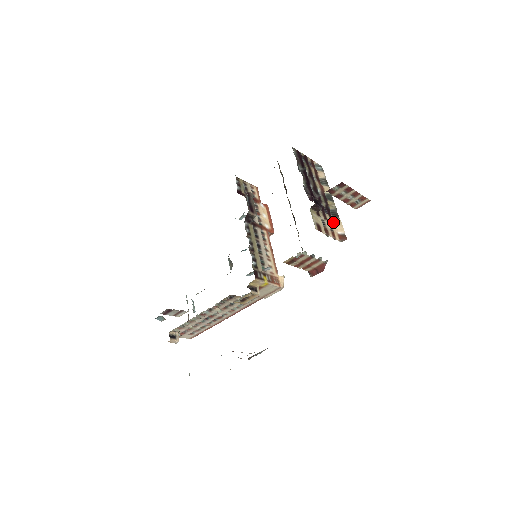
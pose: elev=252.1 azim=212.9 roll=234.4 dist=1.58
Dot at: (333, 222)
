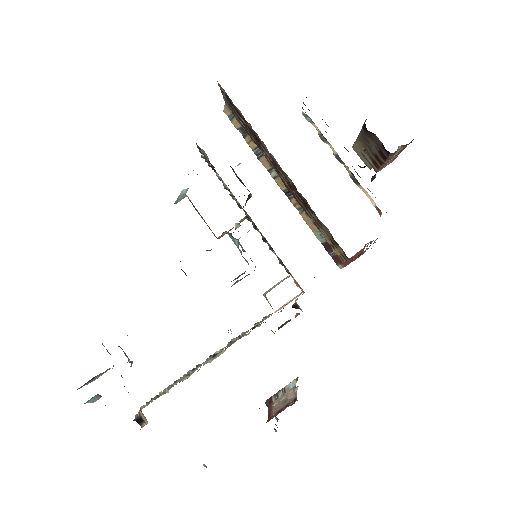
Dot at: (364, 192)
